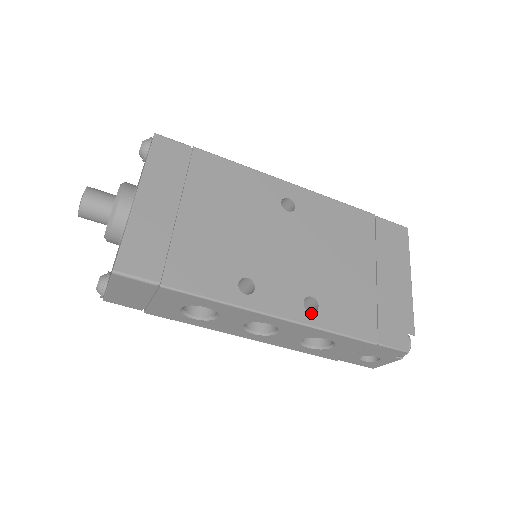
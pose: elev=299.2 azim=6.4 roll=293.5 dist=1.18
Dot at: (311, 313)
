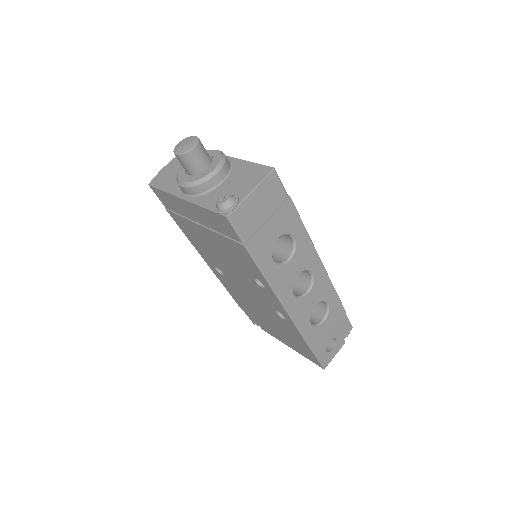
Dot at: occluded
